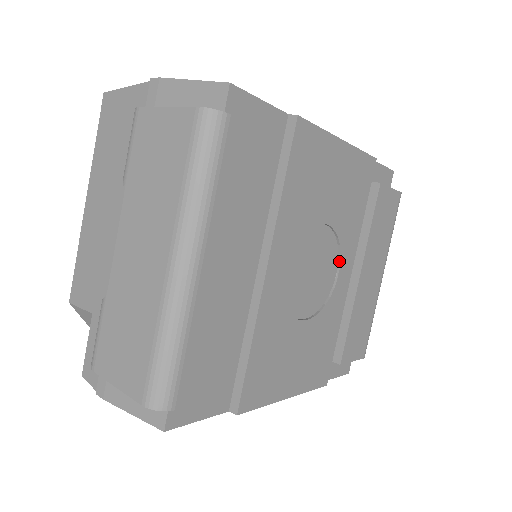
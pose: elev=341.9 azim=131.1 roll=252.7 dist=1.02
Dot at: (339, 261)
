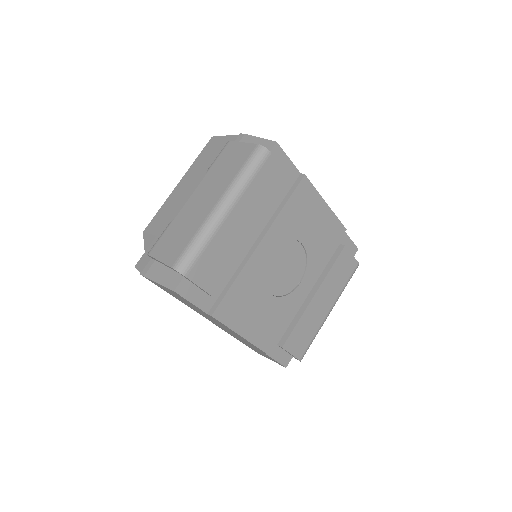
Dot at: (303, 275)
